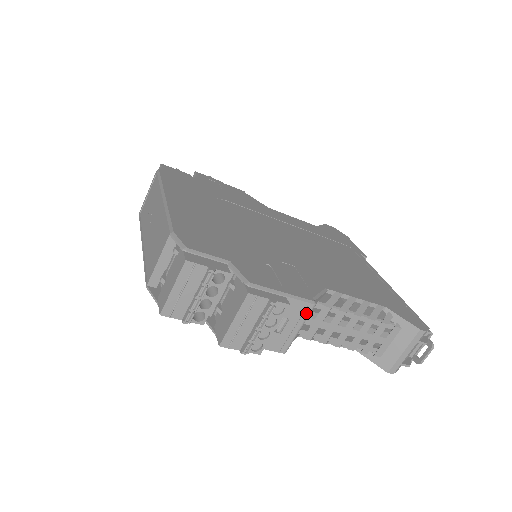
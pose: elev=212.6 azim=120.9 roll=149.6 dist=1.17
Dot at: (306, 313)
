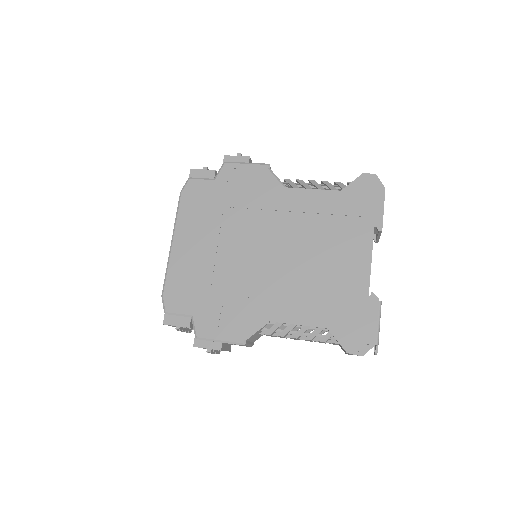
Dot at: (243, 345)
